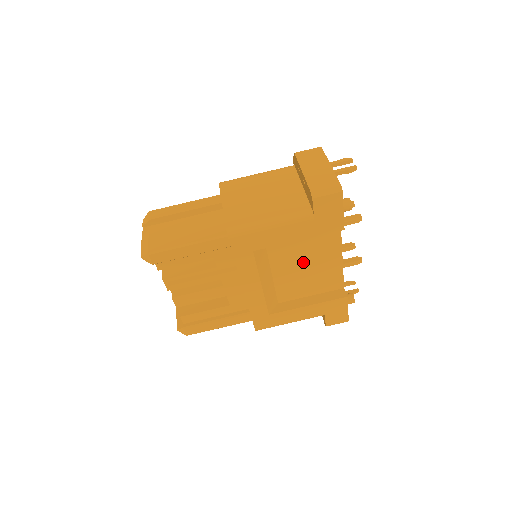
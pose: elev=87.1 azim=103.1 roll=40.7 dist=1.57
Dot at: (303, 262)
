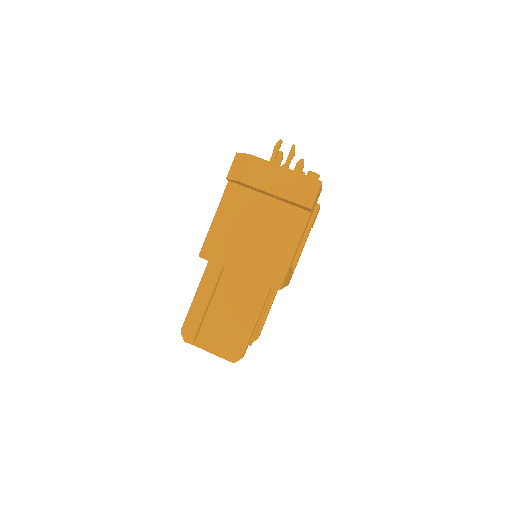
Dot at: occluded
